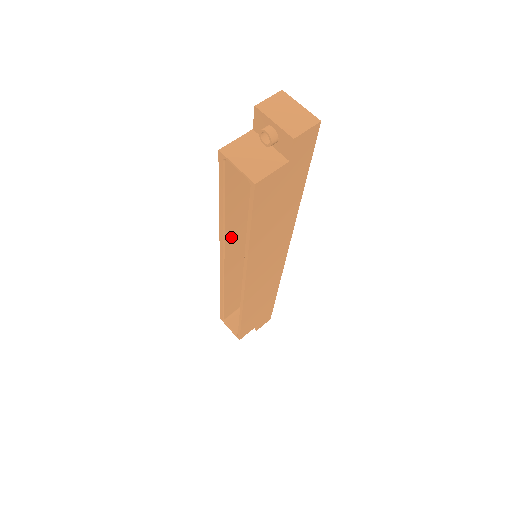
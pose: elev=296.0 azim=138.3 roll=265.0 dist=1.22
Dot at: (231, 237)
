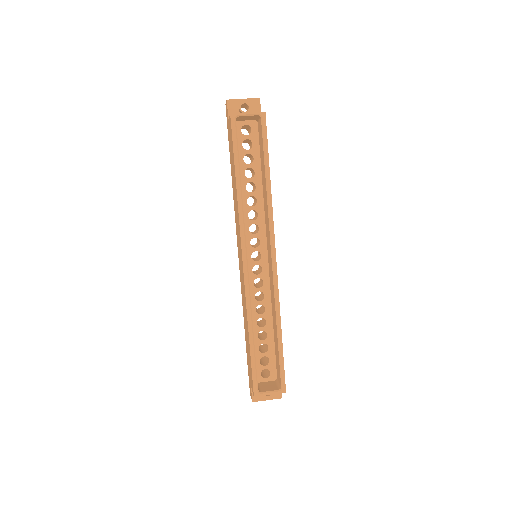
Dot at: occluded
